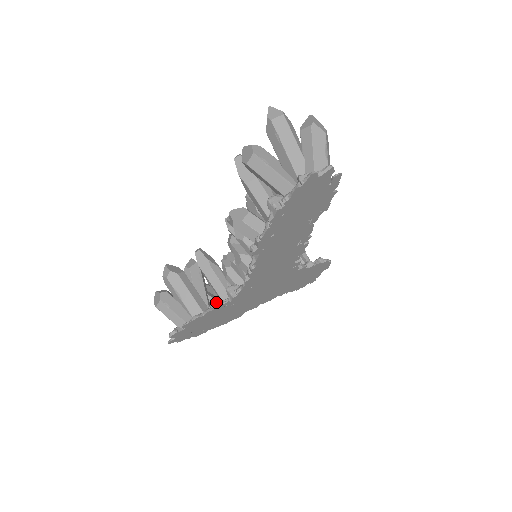
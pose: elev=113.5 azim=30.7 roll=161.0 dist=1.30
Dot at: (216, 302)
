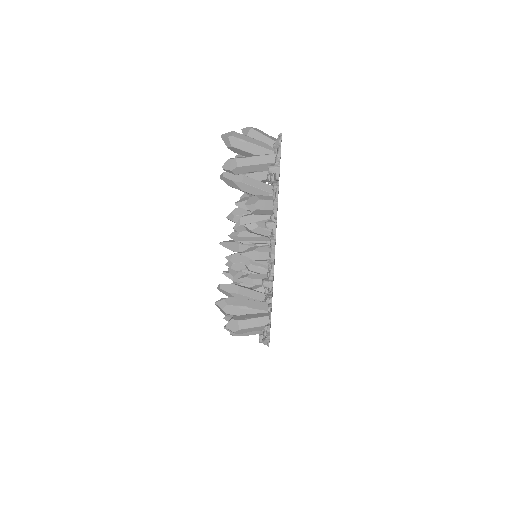
Dot at: (264, 299)
